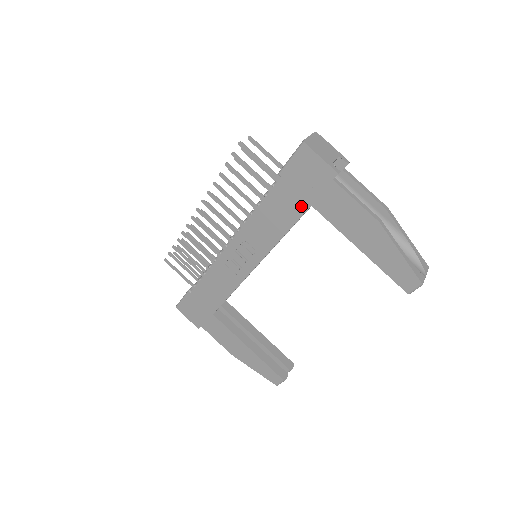
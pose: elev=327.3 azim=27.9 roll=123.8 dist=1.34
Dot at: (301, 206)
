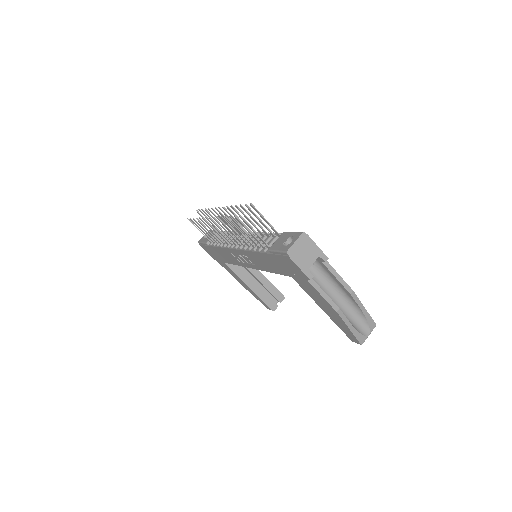
Dot at: (284, 272)
